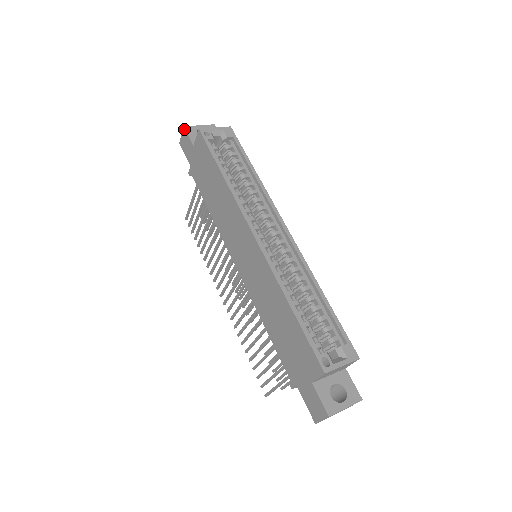
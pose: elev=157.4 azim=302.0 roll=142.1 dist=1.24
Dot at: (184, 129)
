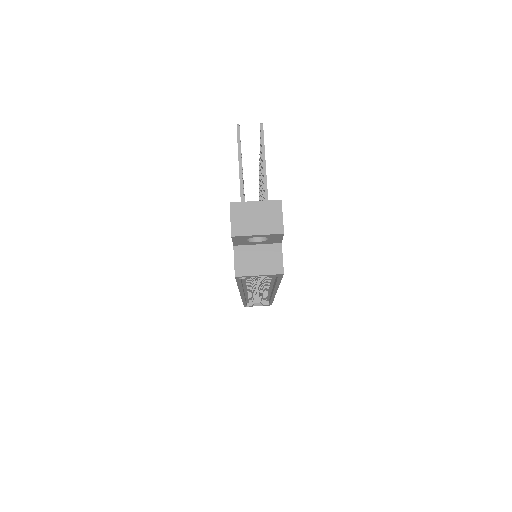
Dot at: (231, 236)
